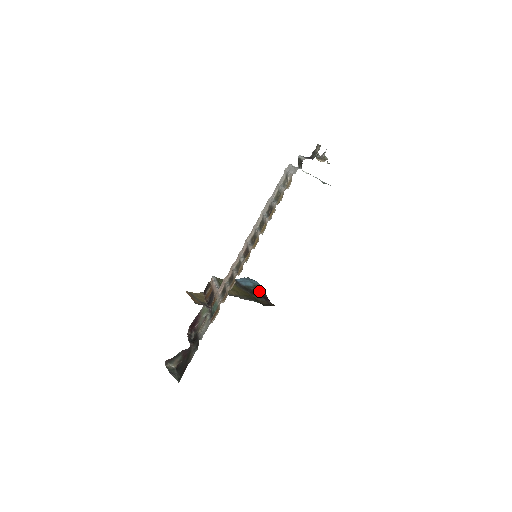
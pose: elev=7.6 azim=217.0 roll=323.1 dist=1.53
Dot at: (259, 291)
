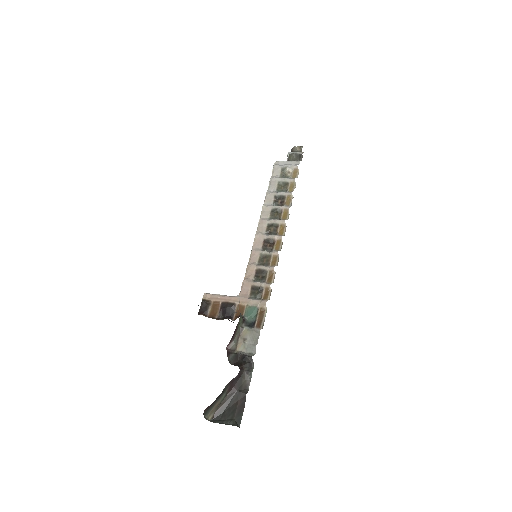
Dot at: occluded
